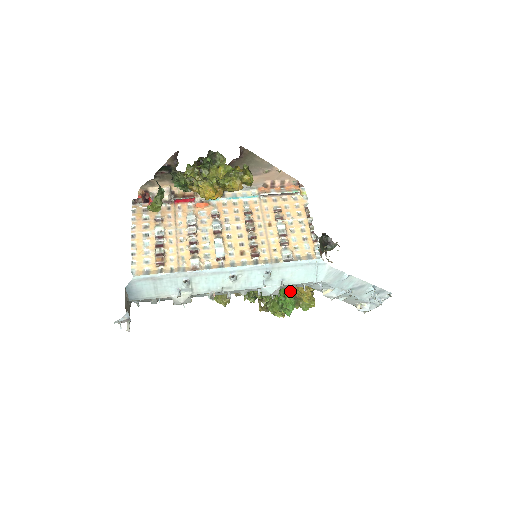
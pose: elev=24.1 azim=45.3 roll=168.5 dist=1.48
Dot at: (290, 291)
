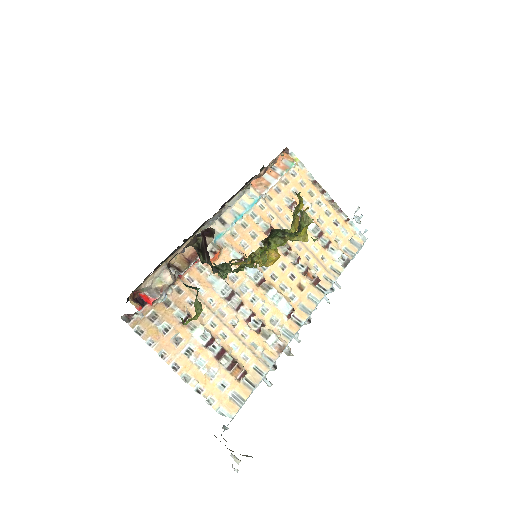
Dot at: occluded
